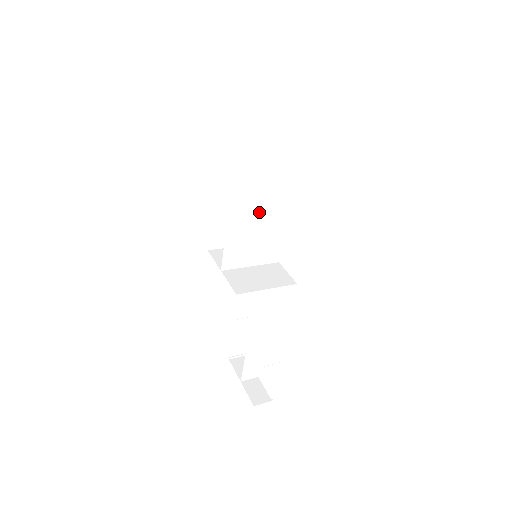
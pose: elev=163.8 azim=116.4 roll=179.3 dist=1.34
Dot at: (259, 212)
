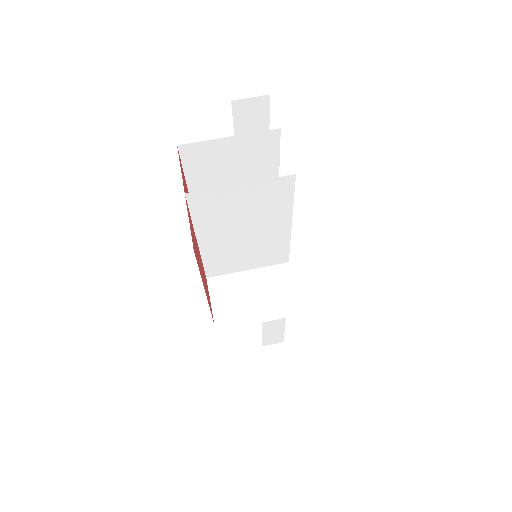
Dot at: (243, 224)
